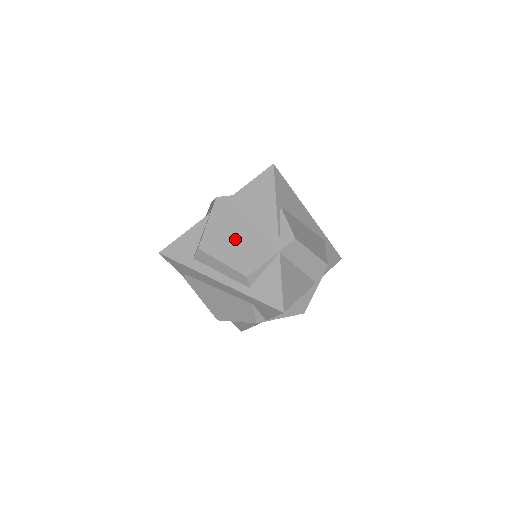
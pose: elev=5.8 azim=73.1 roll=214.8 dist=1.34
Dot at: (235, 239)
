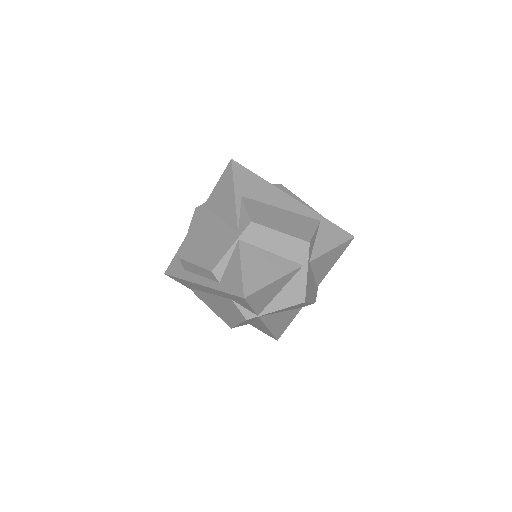
Dot at: (205, 240)
